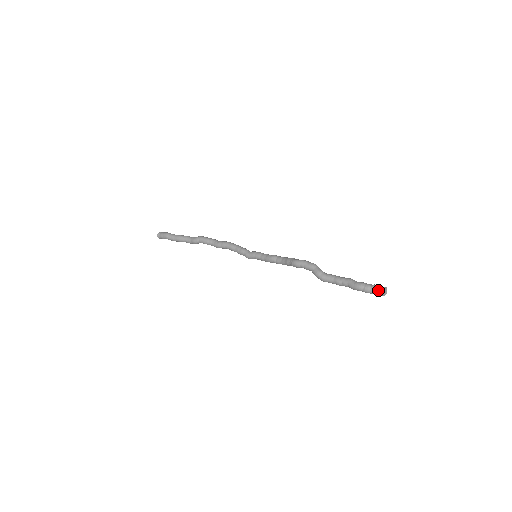
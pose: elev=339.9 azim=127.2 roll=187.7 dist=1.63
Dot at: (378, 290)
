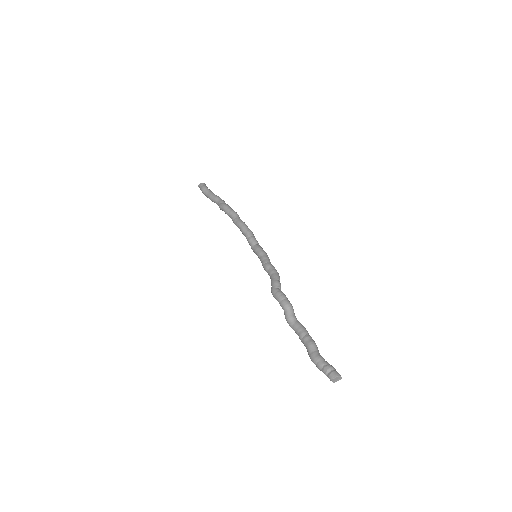
Dot at: (327, 376)
